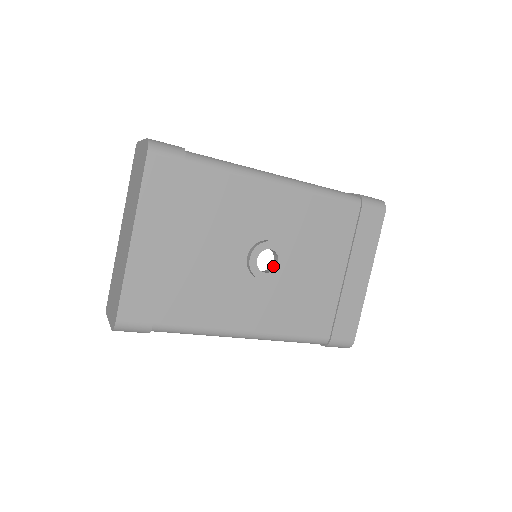
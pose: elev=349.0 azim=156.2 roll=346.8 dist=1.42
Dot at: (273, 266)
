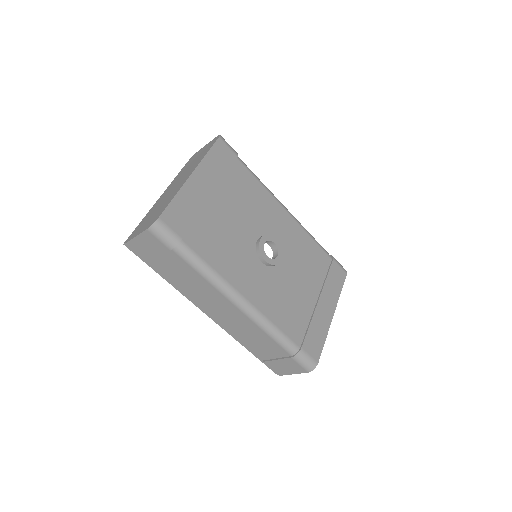
Dot at: occluded
